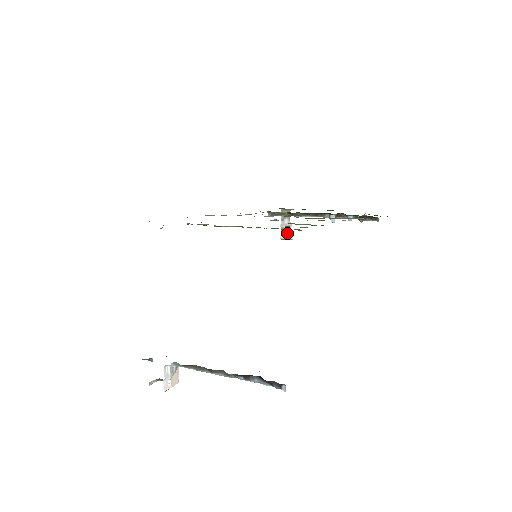
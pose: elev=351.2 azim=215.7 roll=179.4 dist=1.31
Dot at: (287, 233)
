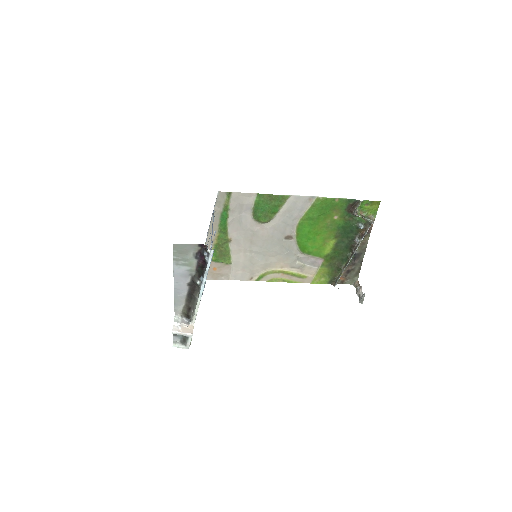
Dot at: (361, 294)
